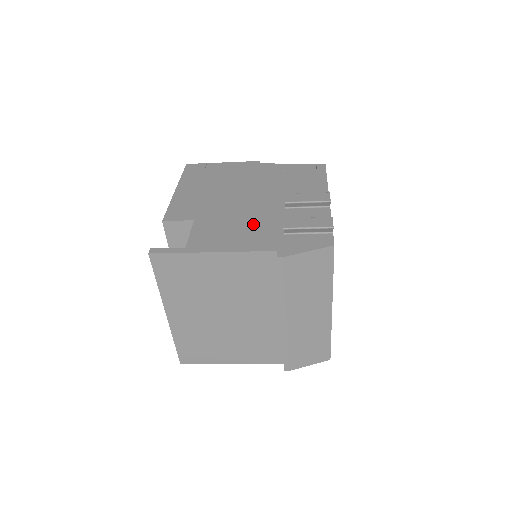
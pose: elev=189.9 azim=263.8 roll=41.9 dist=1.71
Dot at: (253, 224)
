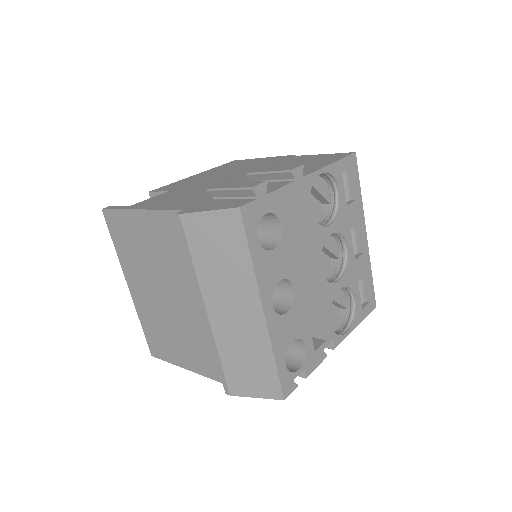
Dot at: (203, 193)
